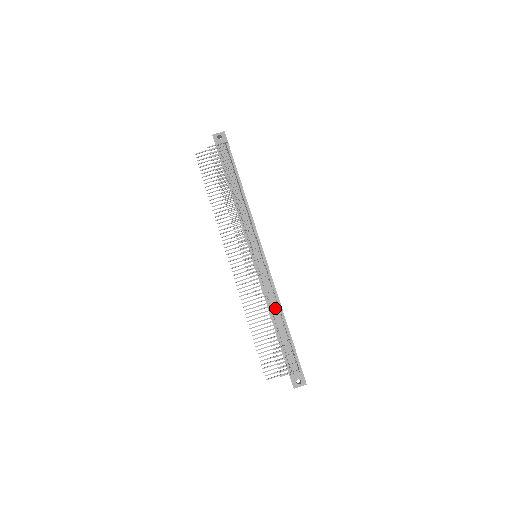
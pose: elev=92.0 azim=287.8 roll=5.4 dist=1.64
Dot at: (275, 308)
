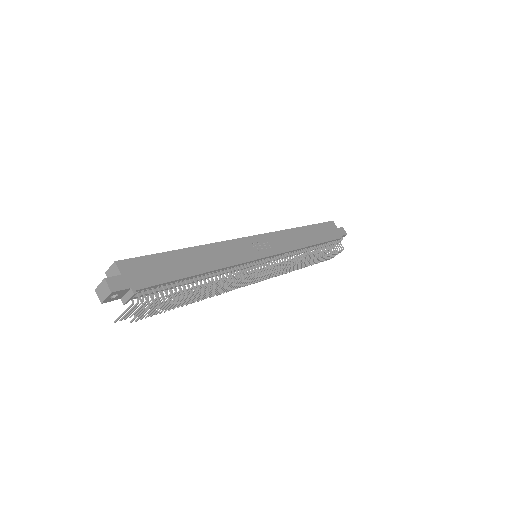
Dot at: (307, 262)
